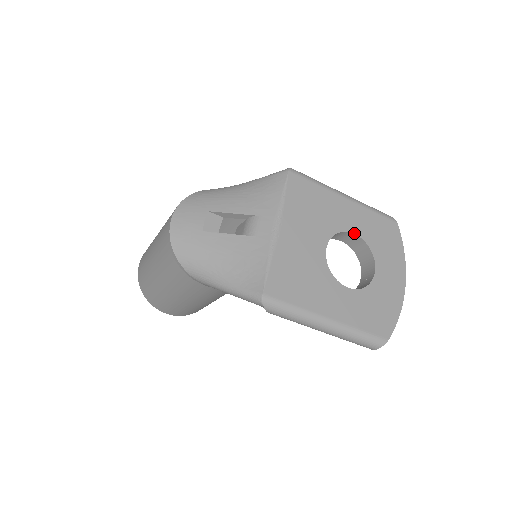
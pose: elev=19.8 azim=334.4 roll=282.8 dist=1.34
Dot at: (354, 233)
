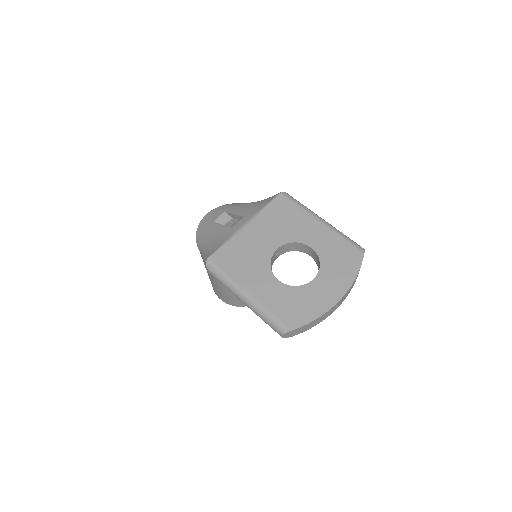
Dot at: (311, 247)
